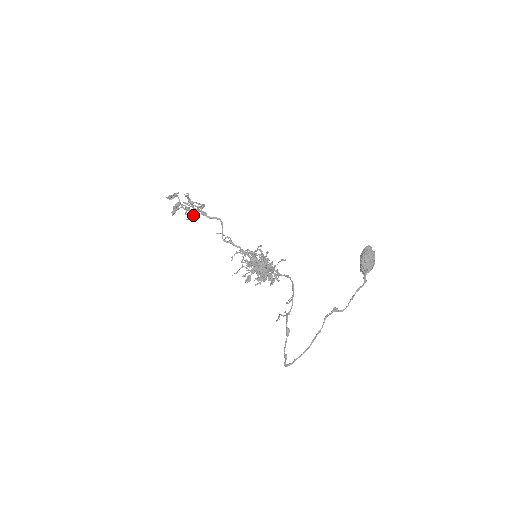
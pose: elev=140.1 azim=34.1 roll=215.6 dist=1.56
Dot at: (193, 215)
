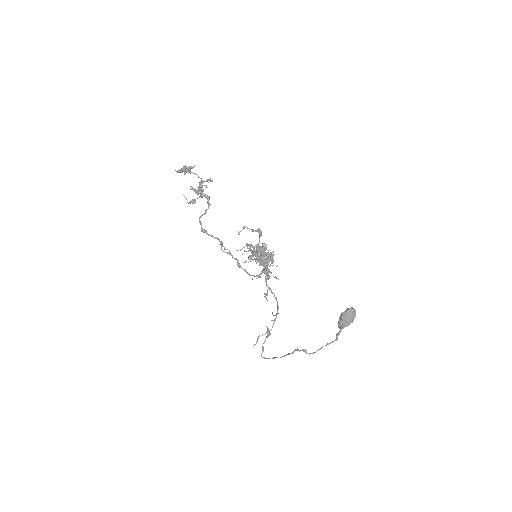
Dot at: occluded
